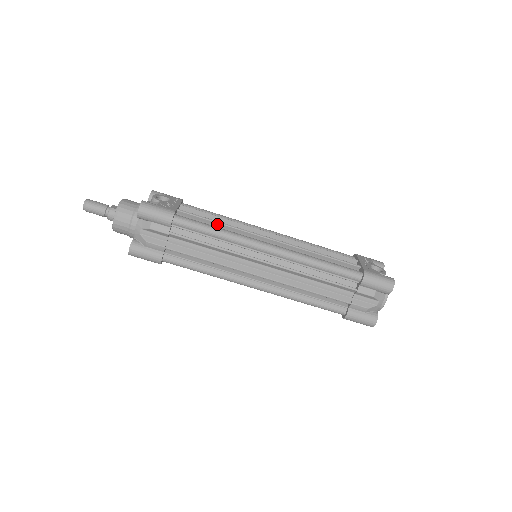
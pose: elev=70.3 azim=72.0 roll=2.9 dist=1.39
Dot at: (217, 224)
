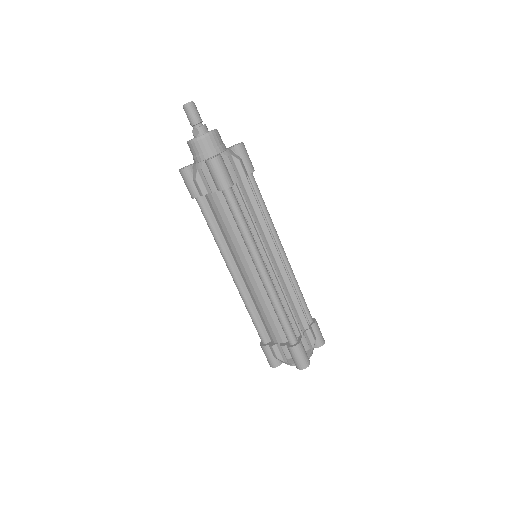
Dot at: occluded
